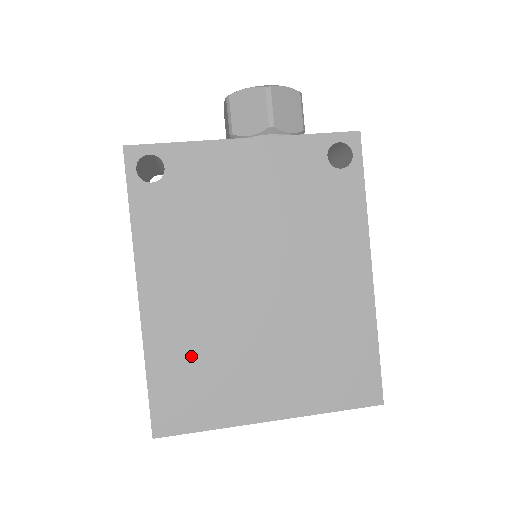
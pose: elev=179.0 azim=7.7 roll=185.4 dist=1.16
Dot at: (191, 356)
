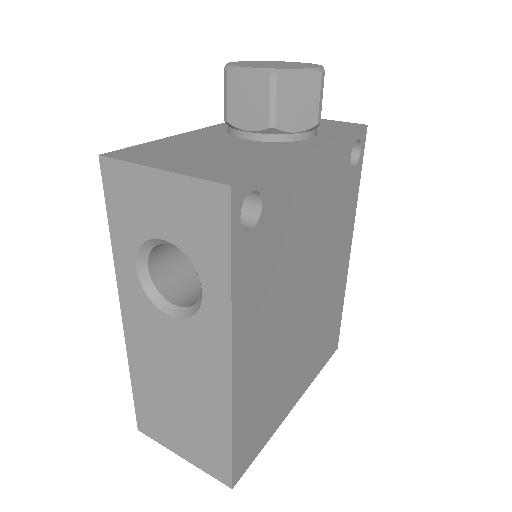
Dot at: (261, 396)
